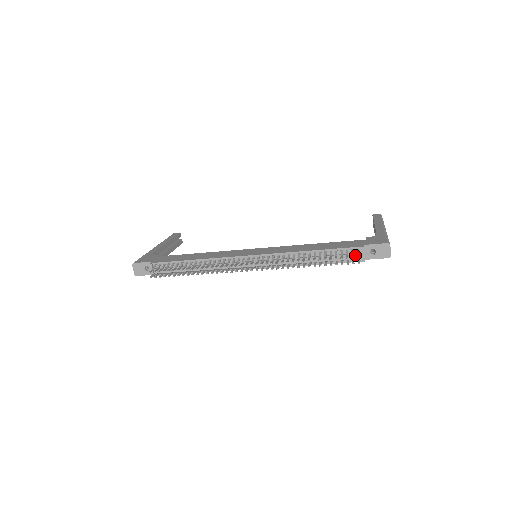
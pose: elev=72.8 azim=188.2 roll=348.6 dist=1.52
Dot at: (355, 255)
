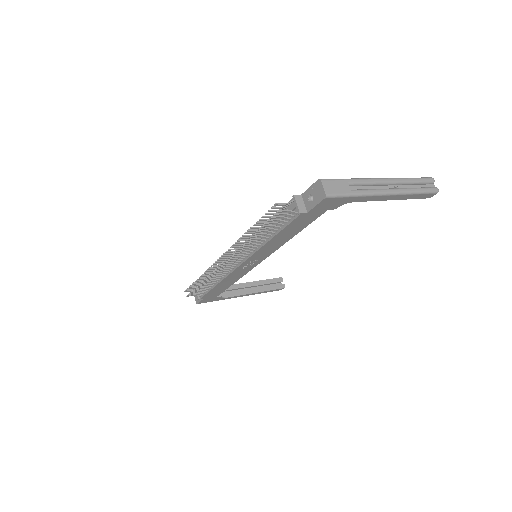
Dot at: (291, 209)
